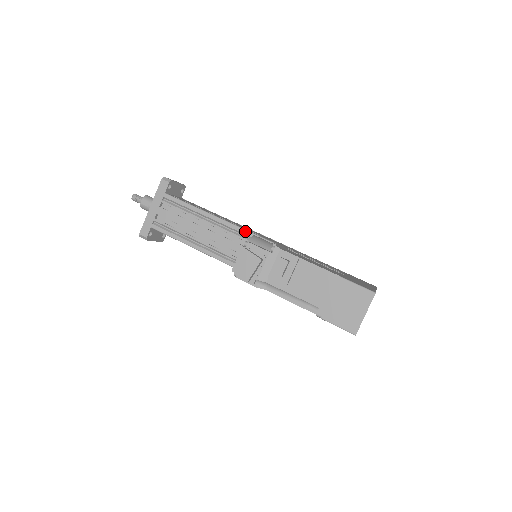
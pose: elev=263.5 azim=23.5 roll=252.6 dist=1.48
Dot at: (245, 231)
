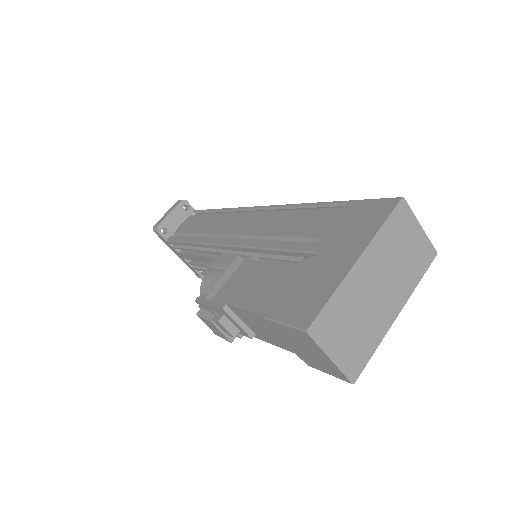
Dot at: (218, 246)
